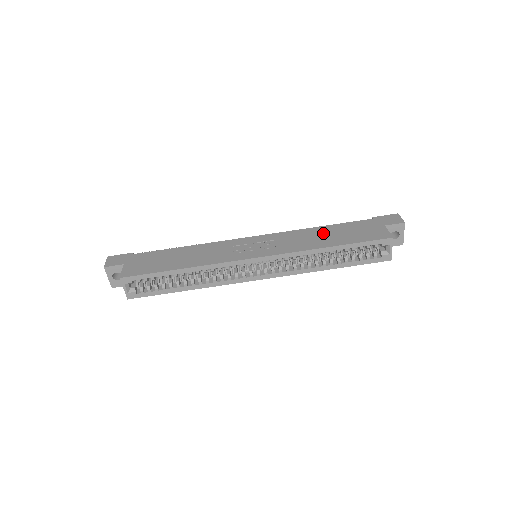
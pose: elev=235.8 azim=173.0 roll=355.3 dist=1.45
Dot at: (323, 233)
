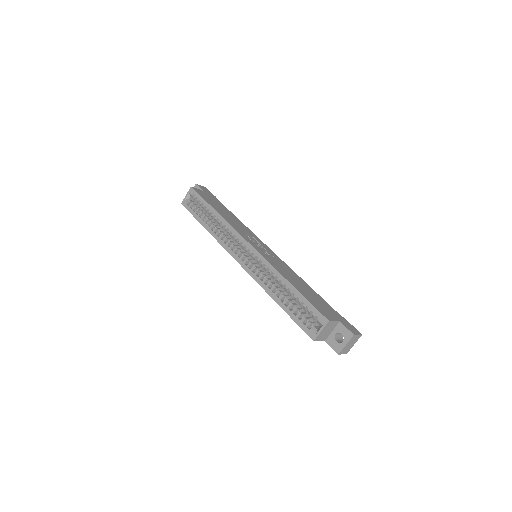
Dot at: (302, 283)
